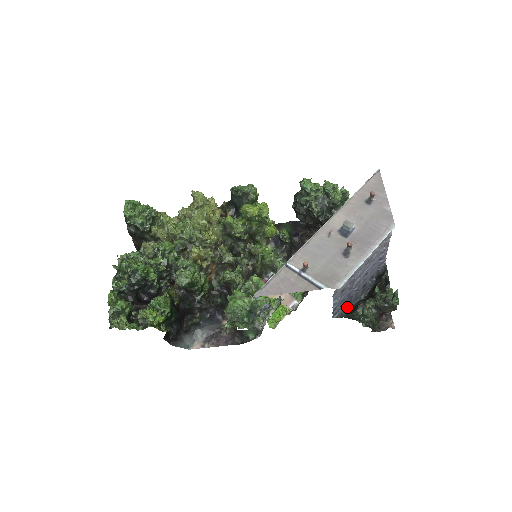
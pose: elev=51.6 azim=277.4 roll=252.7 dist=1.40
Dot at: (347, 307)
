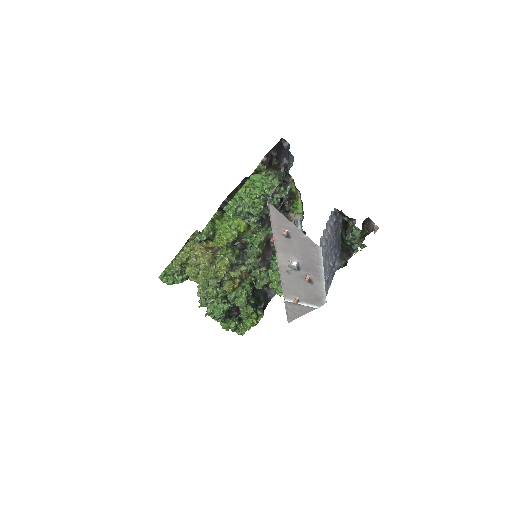
Dot at: (337, 248)
